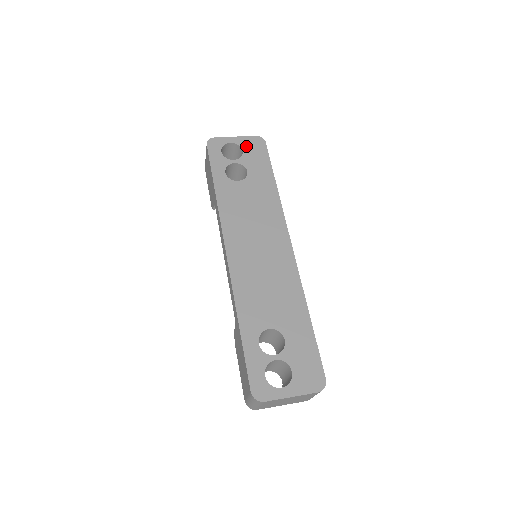
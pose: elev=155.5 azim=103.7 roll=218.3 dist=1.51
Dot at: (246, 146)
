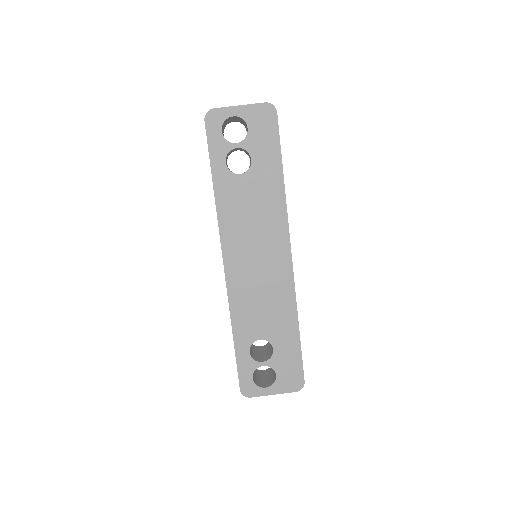
Dot at: (252, 120)
